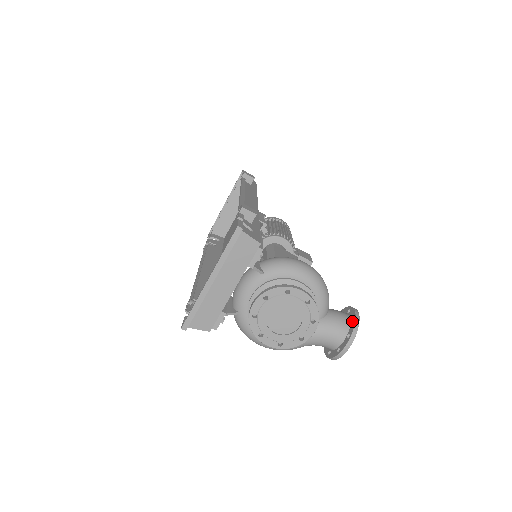
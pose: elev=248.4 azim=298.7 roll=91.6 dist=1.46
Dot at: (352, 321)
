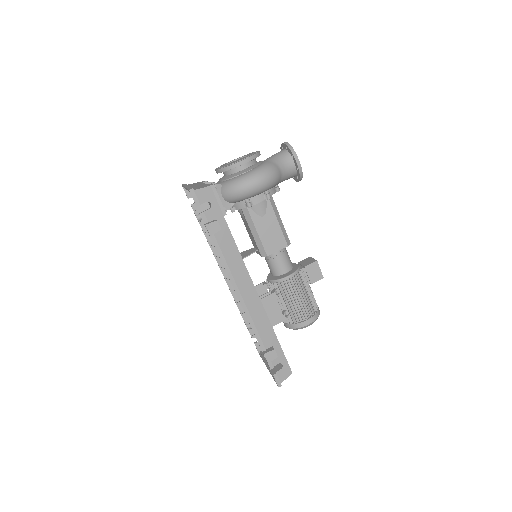
Dot at: occluded
